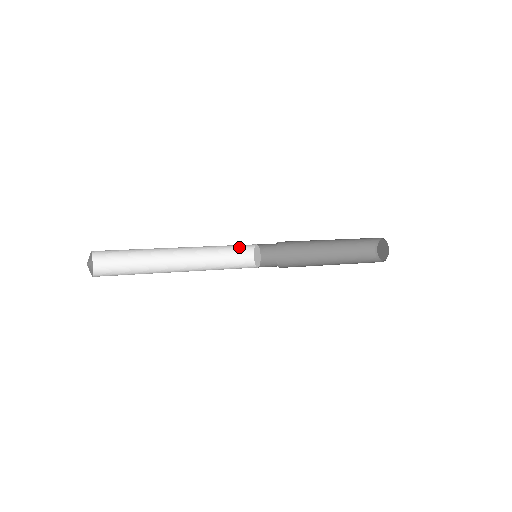
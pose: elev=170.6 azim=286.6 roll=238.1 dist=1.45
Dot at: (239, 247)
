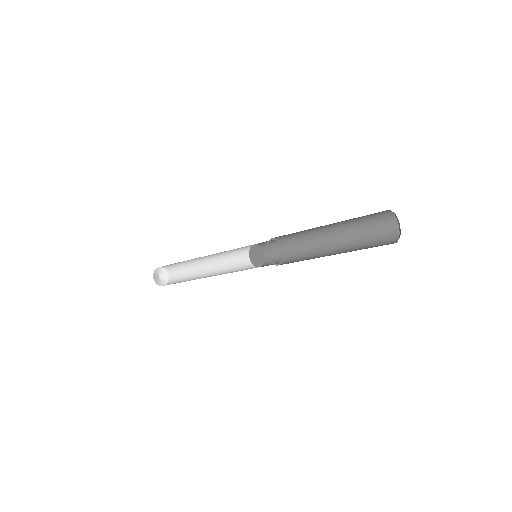
Dot at: occluded
